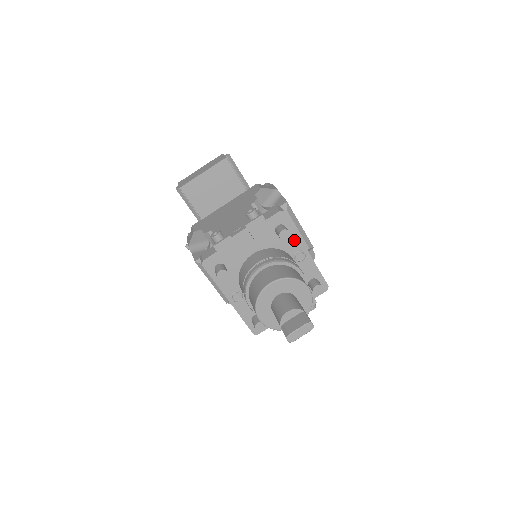
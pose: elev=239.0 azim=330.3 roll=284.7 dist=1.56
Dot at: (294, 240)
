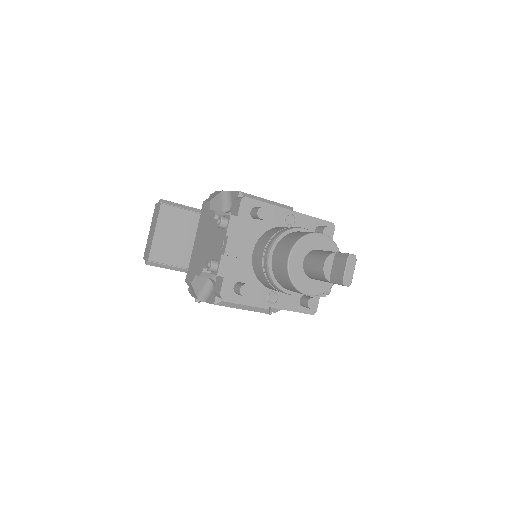
Dot at: (273, 212)
